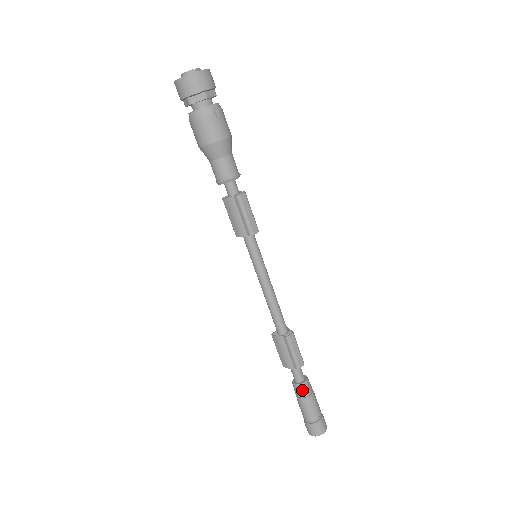
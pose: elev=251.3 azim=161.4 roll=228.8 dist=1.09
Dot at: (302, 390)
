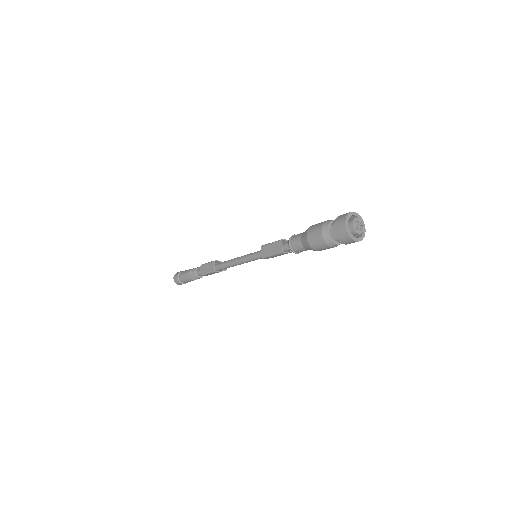
Dot at: (201, 277)
